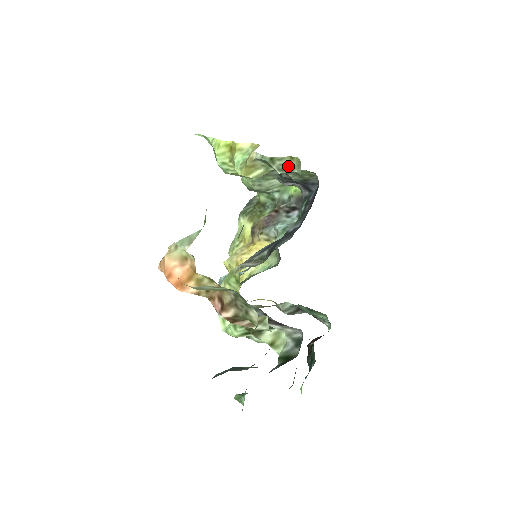
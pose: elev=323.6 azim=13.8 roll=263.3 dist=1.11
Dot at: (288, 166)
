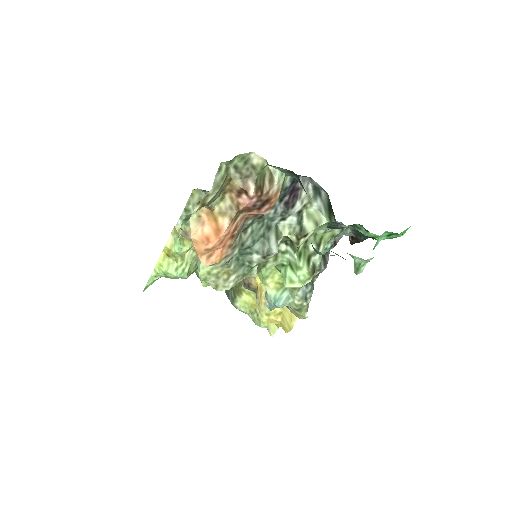
Dot at: (197, 201)
